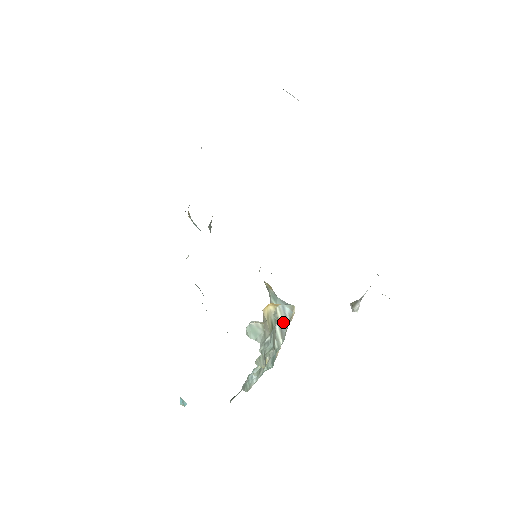
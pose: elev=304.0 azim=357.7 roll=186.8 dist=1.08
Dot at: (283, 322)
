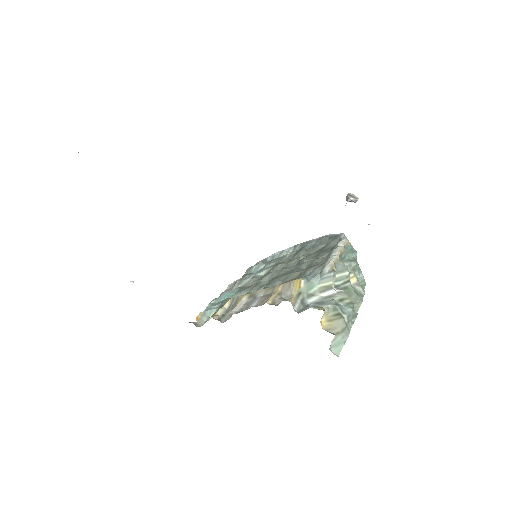
Dot at: (333, 280)
